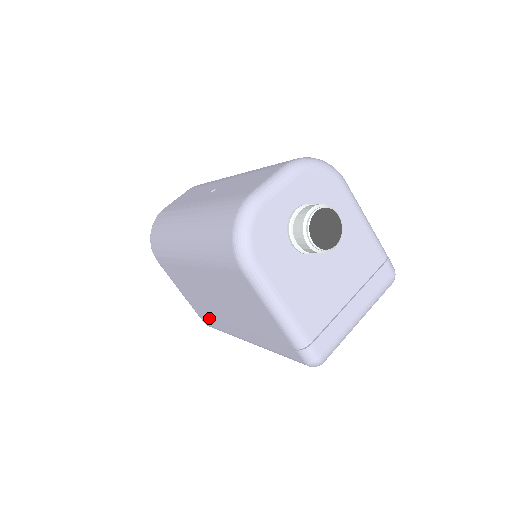
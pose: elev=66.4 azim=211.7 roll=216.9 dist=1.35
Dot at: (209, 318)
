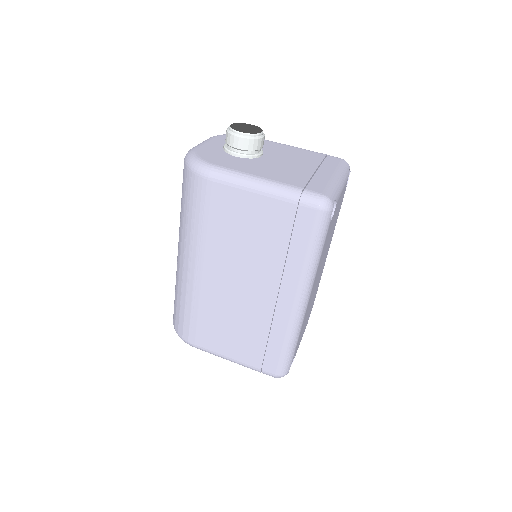
Dot at: (266, 349)
